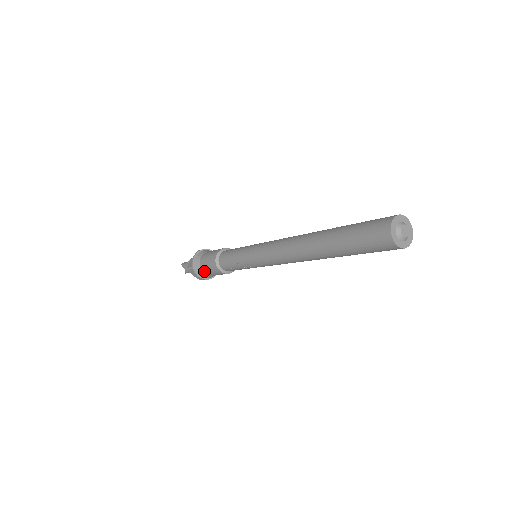
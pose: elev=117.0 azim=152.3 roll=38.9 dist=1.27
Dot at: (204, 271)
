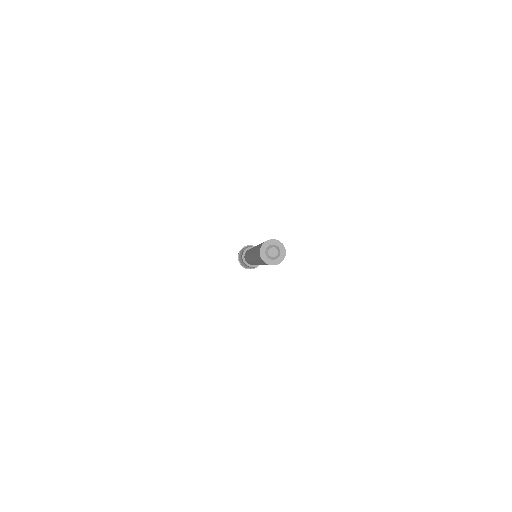
Dot at: occluded
